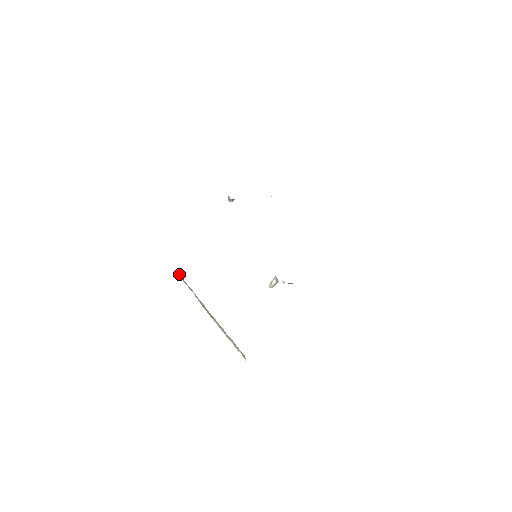
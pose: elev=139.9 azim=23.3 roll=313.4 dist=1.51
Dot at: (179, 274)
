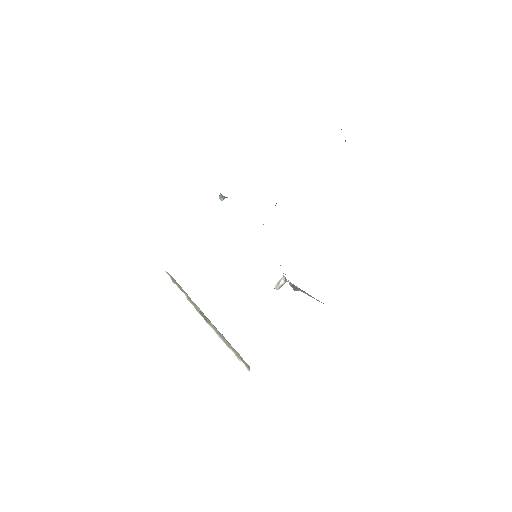
Dot at: (167, 272)
